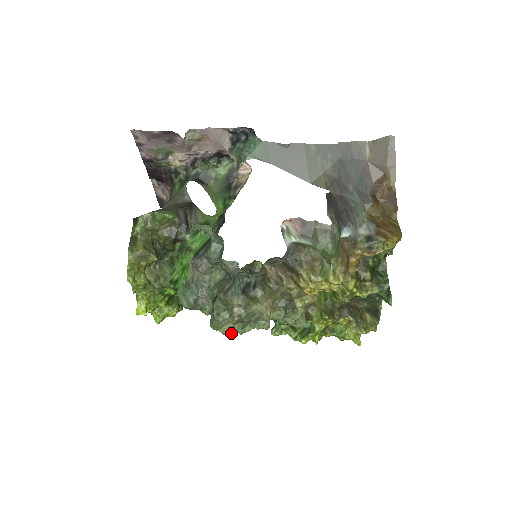
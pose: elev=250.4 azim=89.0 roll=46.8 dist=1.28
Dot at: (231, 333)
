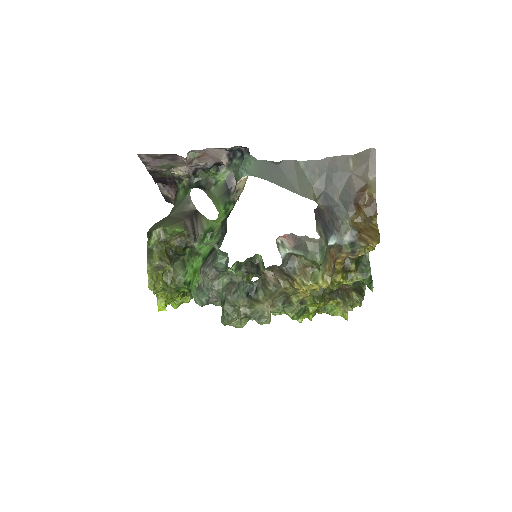
Dot at: (239, 326)
